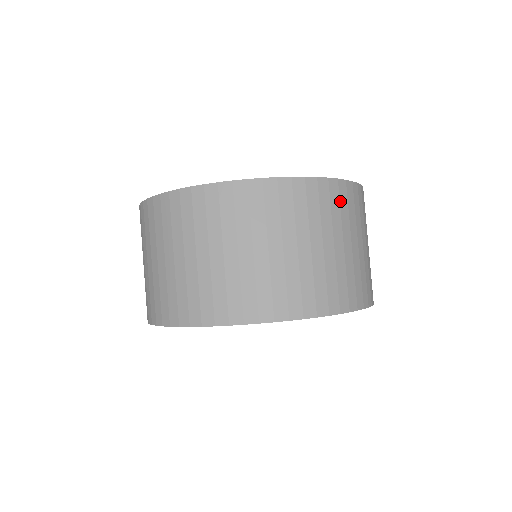
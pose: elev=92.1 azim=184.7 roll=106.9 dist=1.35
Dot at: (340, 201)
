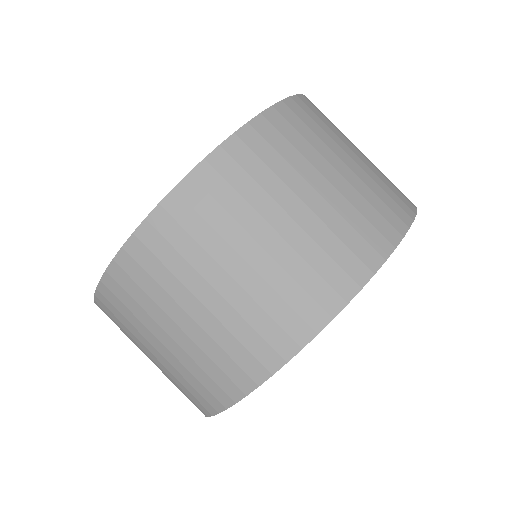
Dot at: (316, 115)
